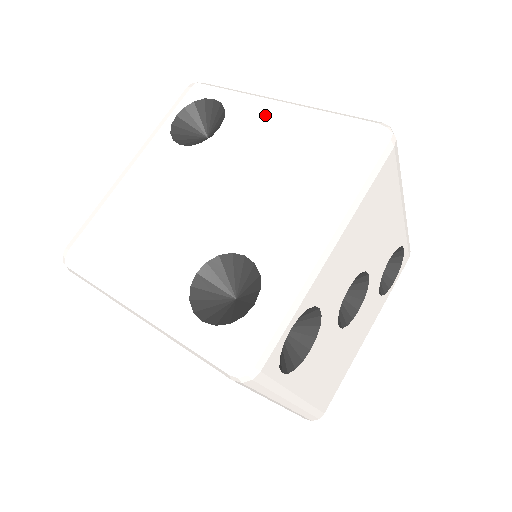
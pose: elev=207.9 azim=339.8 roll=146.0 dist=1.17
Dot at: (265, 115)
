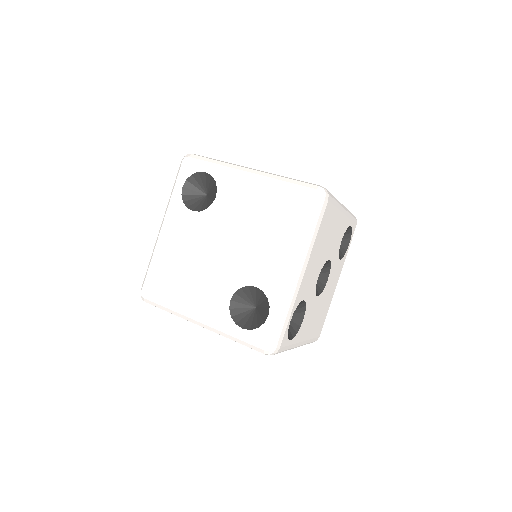
Dot at: (244, 185)
